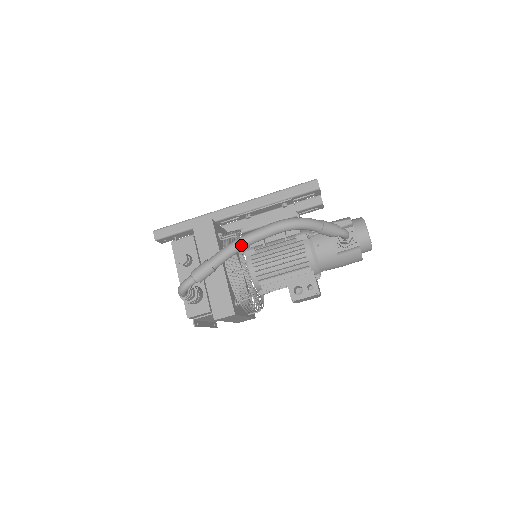
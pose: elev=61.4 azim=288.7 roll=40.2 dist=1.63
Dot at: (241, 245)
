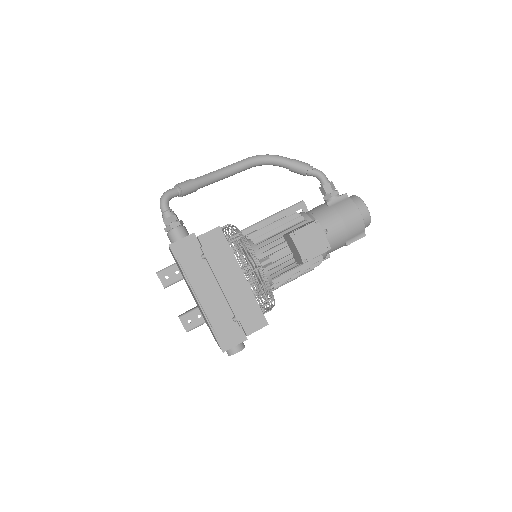
Dot at: (220, 169)
